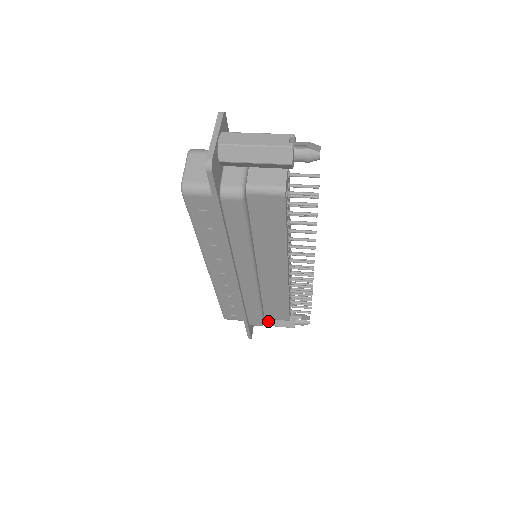
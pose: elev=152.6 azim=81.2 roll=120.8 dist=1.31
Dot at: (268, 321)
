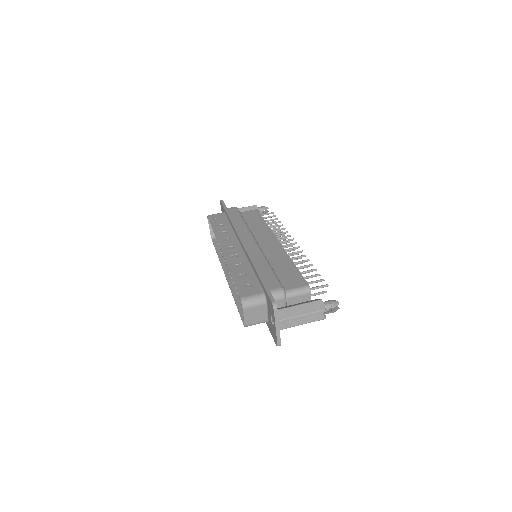
Dot at: occluded
